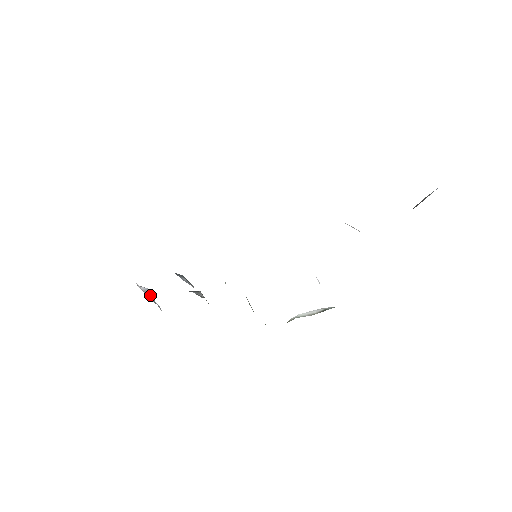
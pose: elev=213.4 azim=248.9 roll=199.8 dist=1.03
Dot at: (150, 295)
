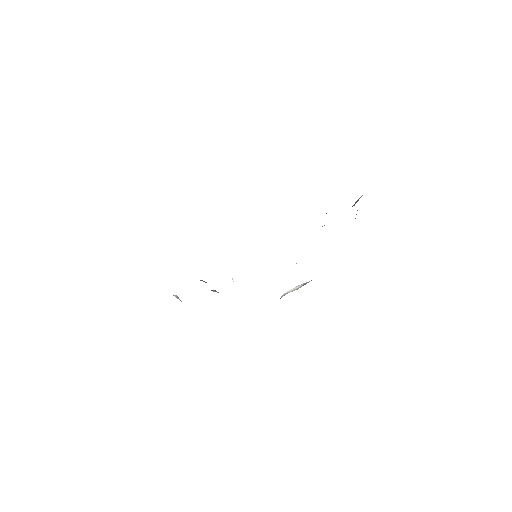
Dot at: (180, 300)
